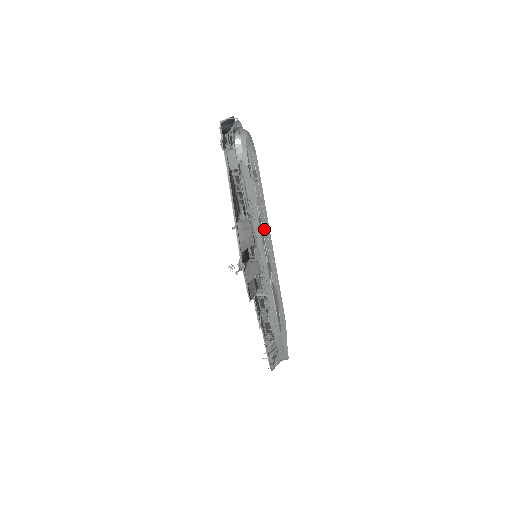
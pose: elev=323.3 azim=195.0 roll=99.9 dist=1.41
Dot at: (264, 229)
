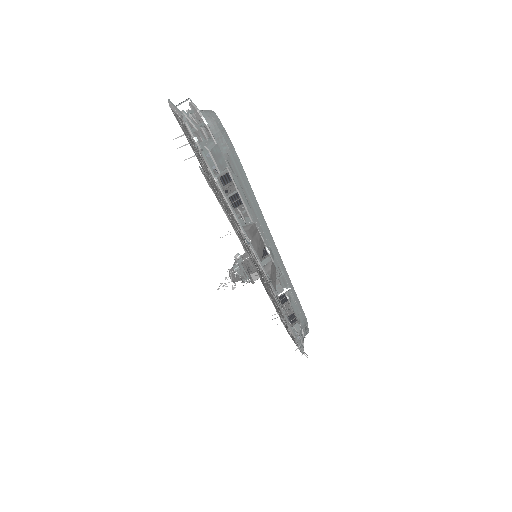
Dot at: occluded
